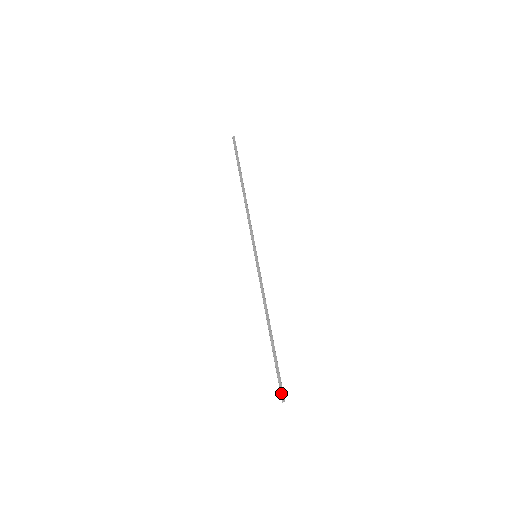
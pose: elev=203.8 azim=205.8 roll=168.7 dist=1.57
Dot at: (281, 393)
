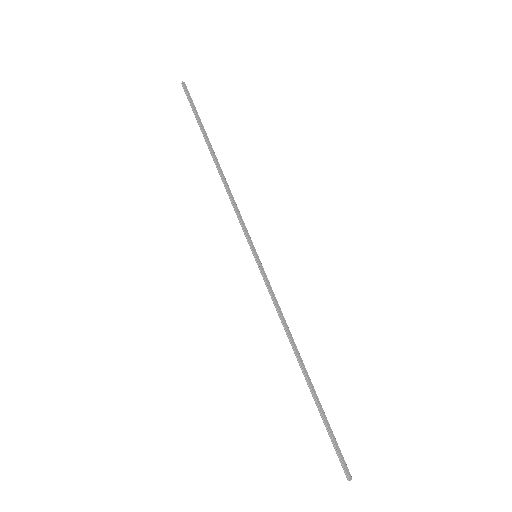
Dot at: (343, 466)
